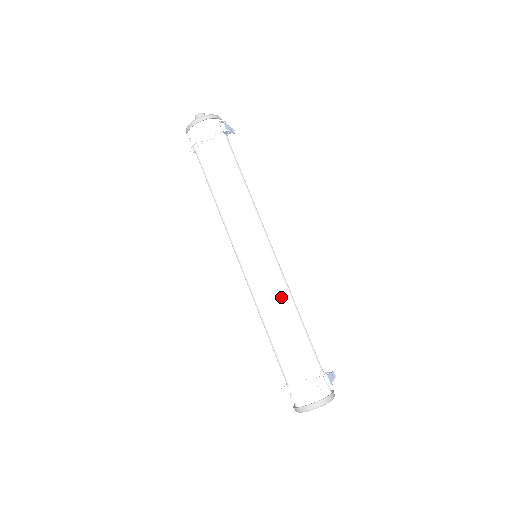
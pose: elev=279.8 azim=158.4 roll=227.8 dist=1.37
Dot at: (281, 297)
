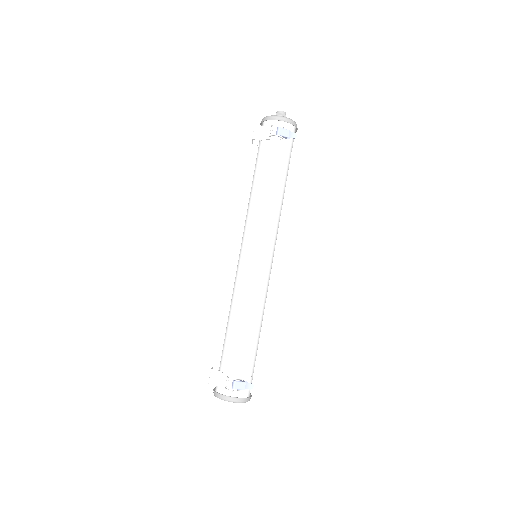
Dot at: (242, 299)
